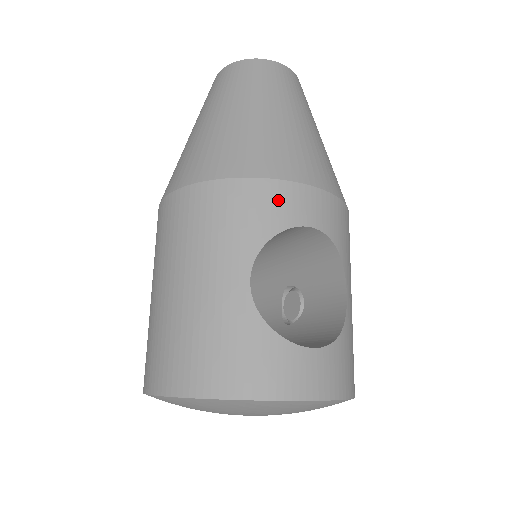
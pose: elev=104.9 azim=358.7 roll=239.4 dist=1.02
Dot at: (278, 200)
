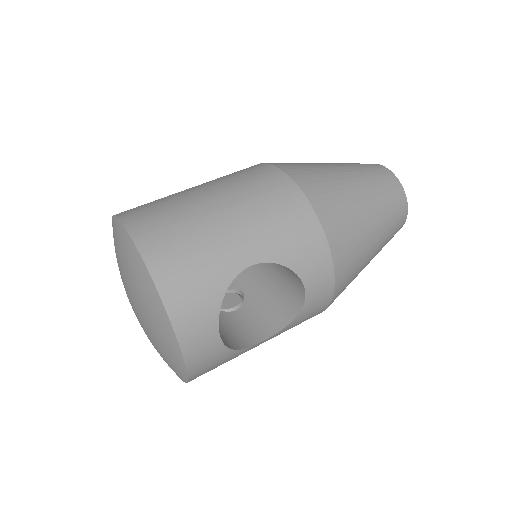
Dot at: (316, 259)
